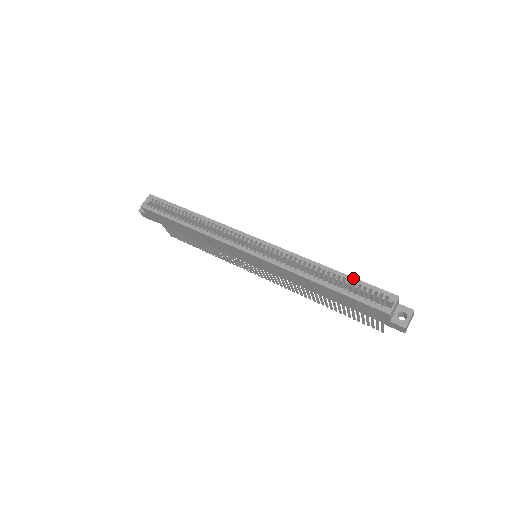
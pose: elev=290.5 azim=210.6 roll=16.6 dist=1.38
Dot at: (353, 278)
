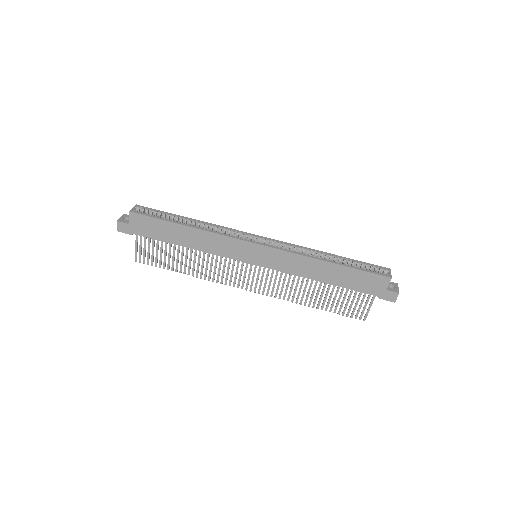
Dot at: (353, 259)
